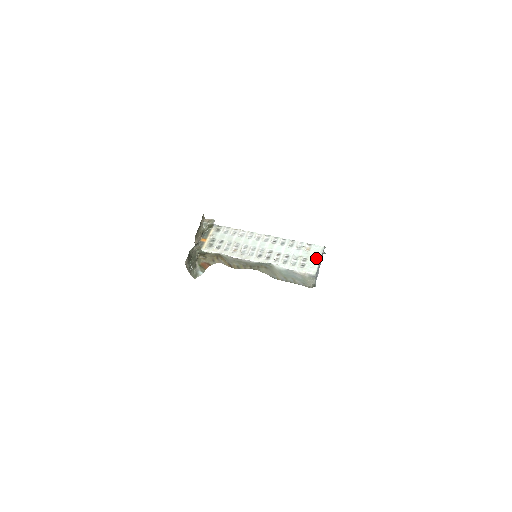
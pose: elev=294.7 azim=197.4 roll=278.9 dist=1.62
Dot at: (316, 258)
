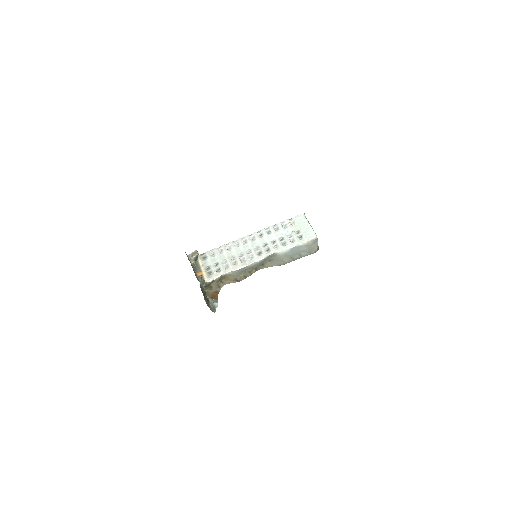
Dot at: (306, 225)
